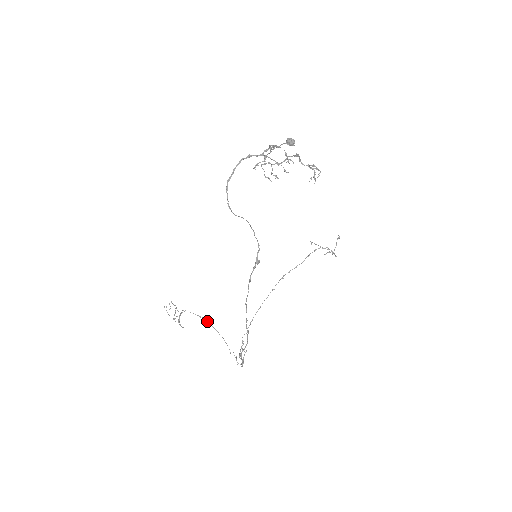
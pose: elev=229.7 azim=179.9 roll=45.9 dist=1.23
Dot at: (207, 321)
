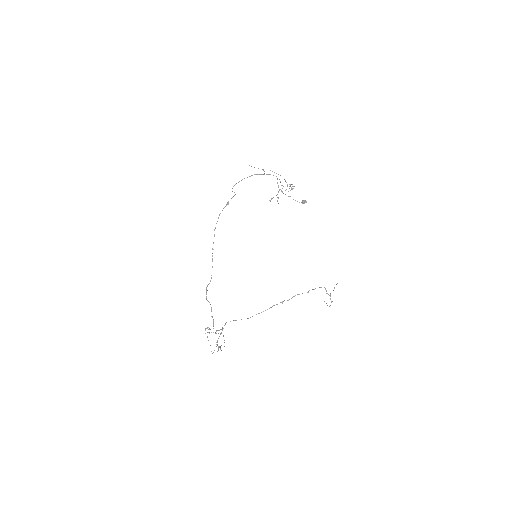
Dot at: occluded
